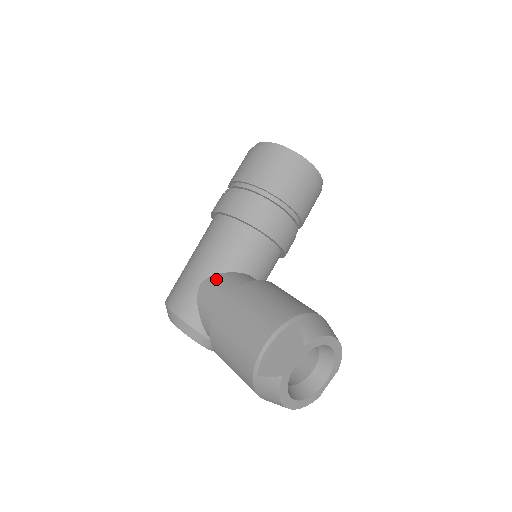
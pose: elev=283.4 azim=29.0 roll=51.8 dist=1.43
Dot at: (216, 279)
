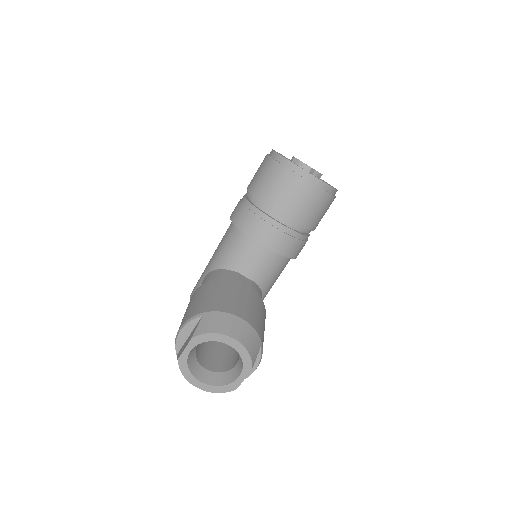
Dot at: (210, 274)
